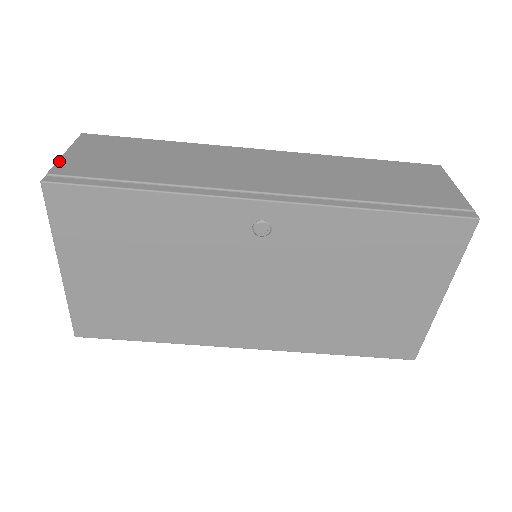
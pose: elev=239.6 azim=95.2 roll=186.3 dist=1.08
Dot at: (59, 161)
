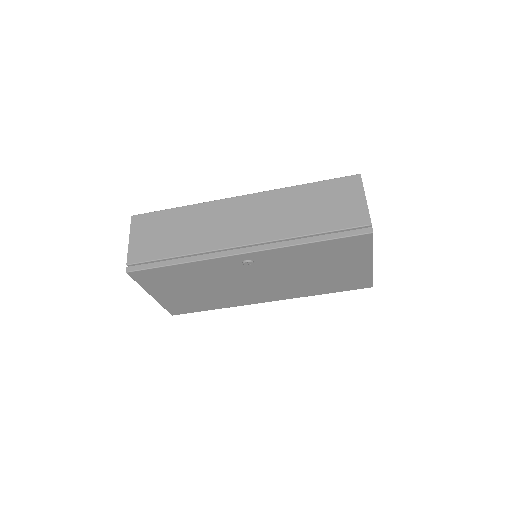
Dot at: (129, 251)
